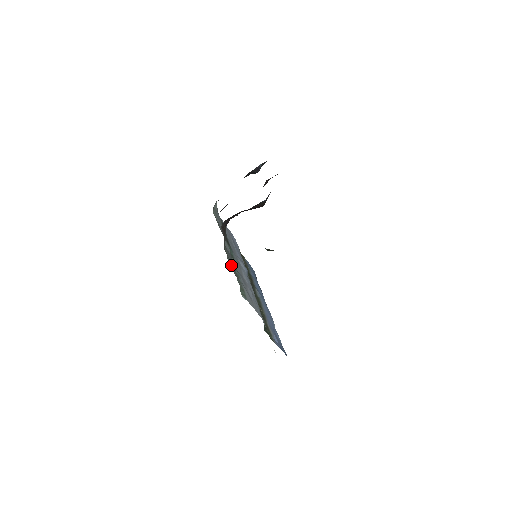
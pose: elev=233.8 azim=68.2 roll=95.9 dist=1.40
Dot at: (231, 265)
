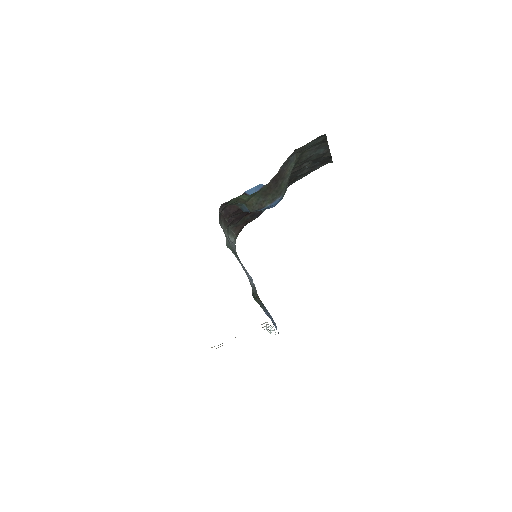
Dot at: occluded
